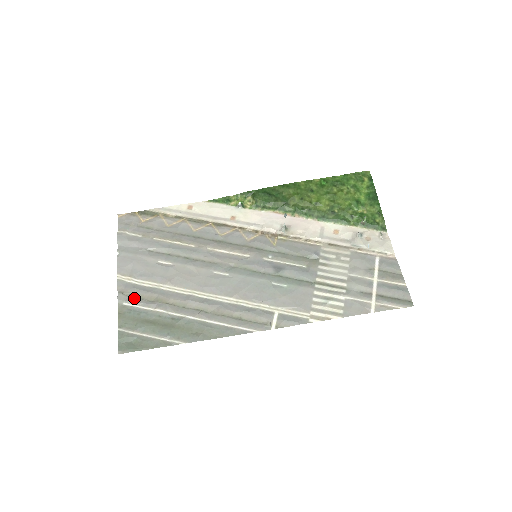
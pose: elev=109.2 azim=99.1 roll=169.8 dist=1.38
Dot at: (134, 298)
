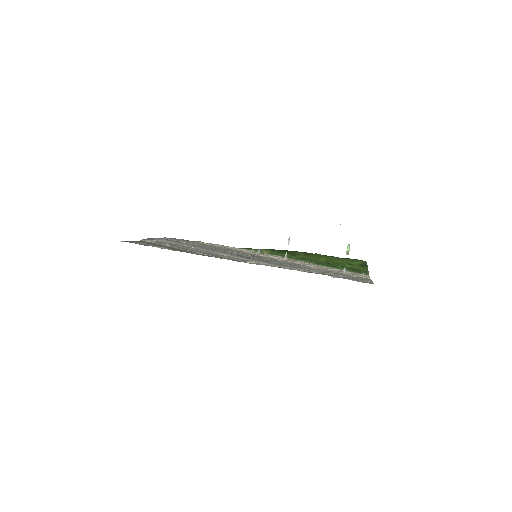
Dot at: occluded
